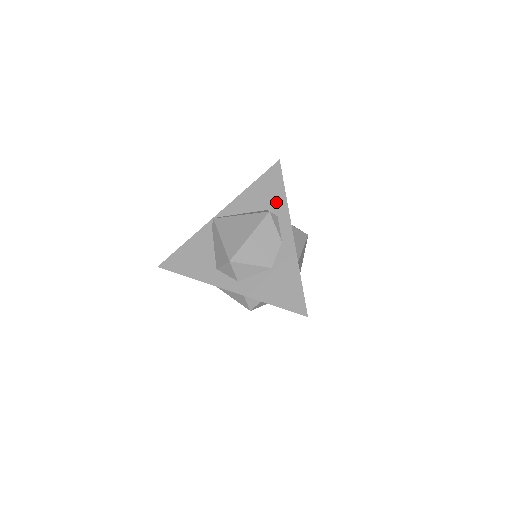
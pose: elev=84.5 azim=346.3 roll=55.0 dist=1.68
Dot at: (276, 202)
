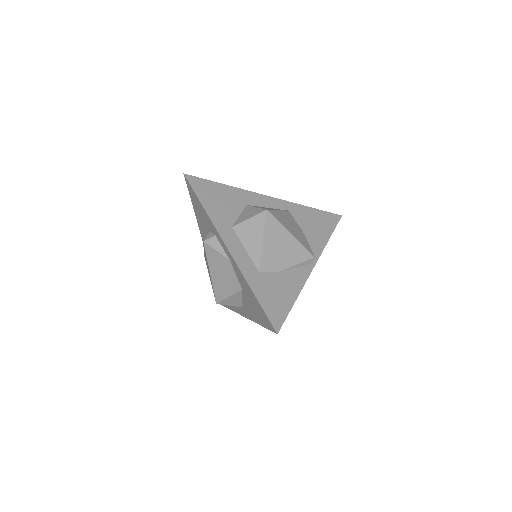
Dot at: (207, 221)
